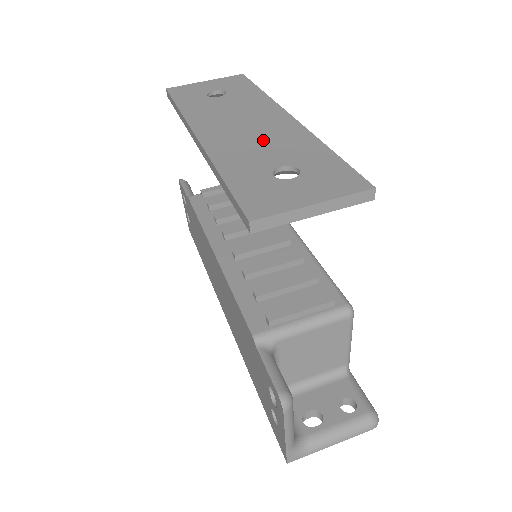
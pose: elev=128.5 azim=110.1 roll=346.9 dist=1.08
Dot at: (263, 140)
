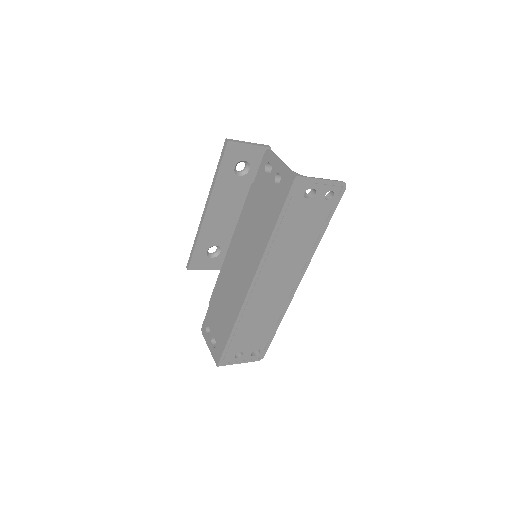
Dot at: occluded
